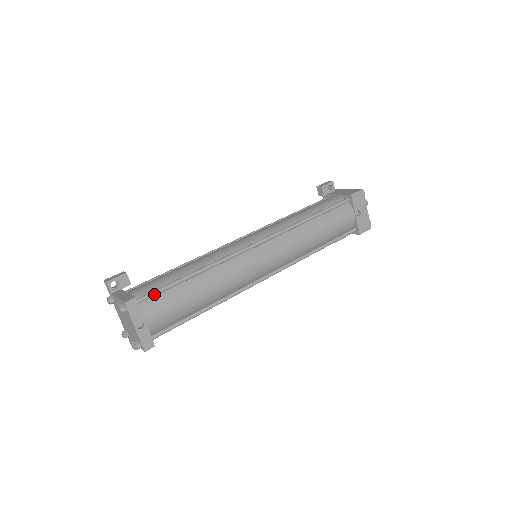
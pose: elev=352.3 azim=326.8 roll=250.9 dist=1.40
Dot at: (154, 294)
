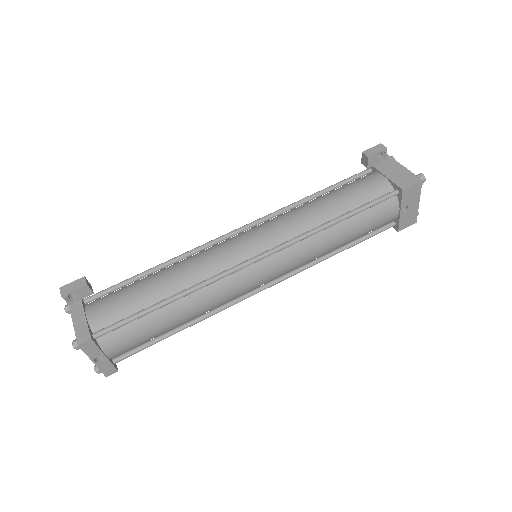
Dot at: (116, 328)
